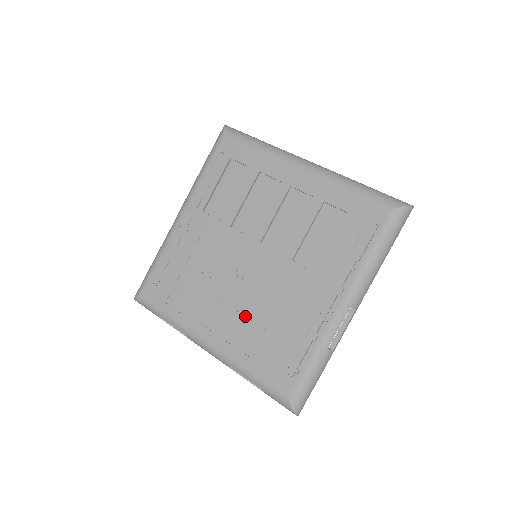
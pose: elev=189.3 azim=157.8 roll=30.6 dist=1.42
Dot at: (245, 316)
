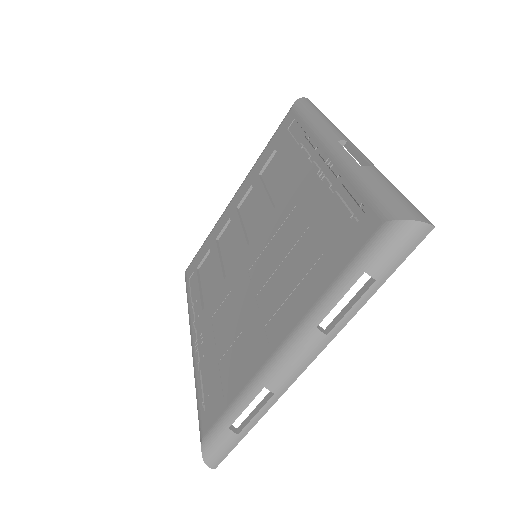
Dot at: (284, 278)
